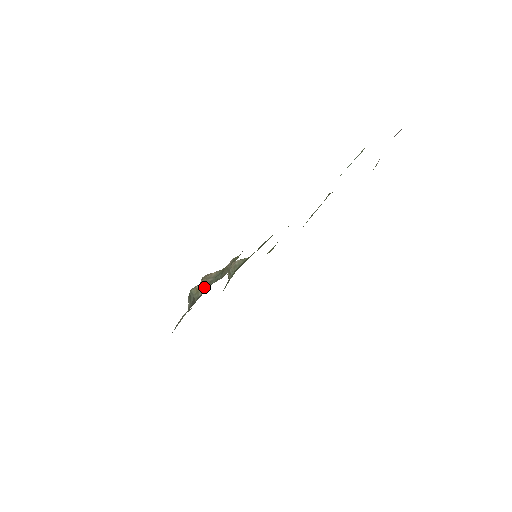
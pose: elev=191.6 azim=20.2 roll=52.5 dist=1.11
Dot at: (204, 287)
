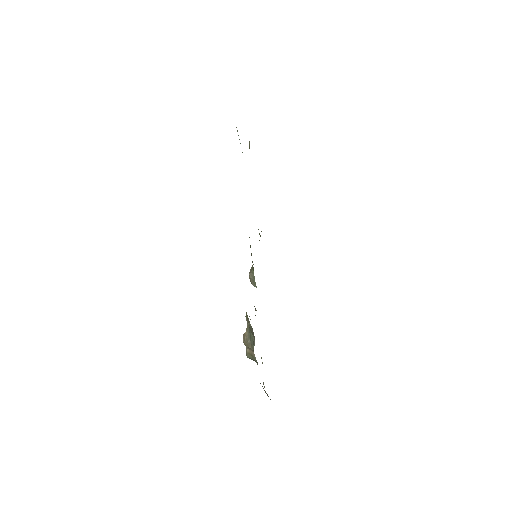
Dot at: (252, 351)
